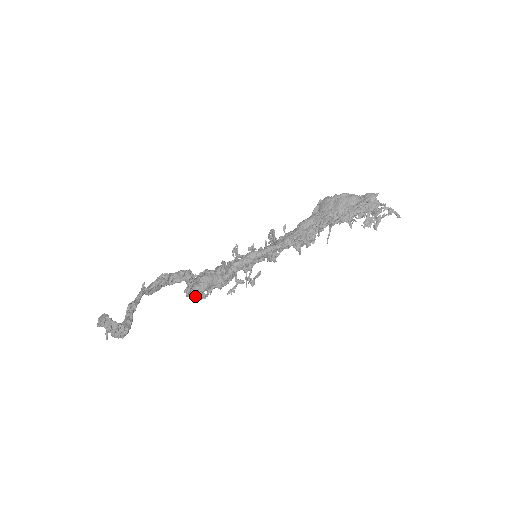
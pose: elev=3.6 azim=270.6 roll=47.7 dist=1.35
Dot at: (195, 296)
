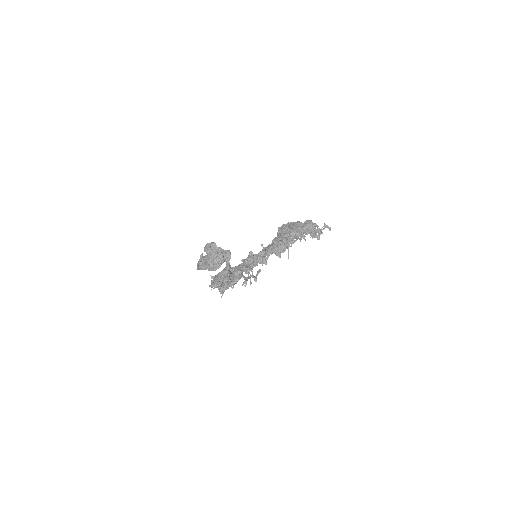
Dot at: (221, 287)
